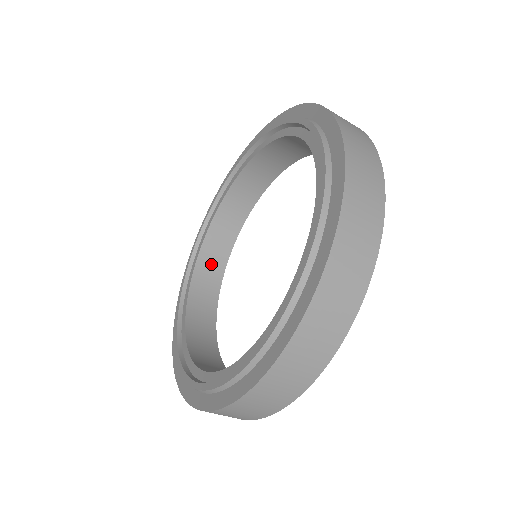
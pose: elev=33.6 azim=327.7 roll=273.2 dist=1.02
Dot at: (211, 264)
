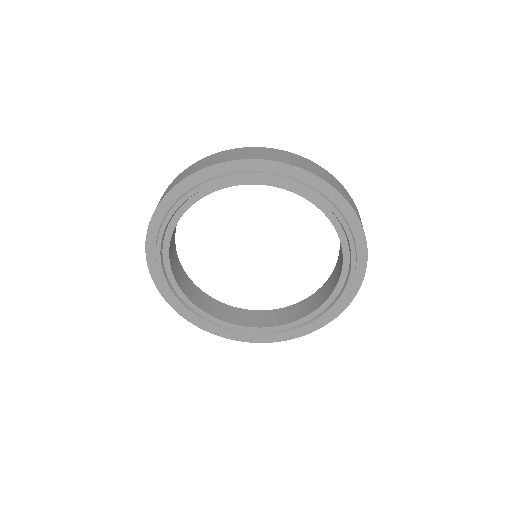
Dot at: occluded
